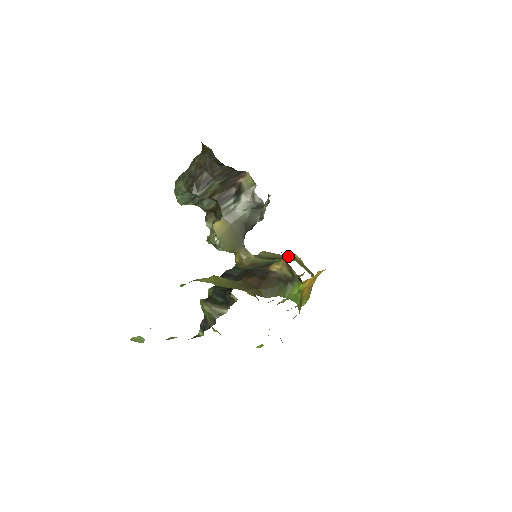
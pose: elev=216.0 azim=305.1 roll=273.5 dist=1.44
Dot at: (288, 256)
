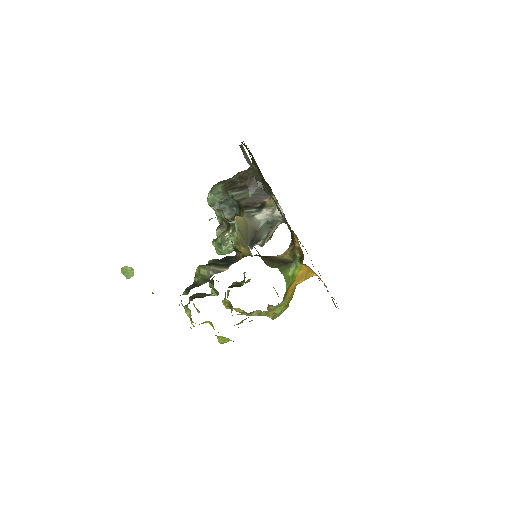
Dot at: occluded
